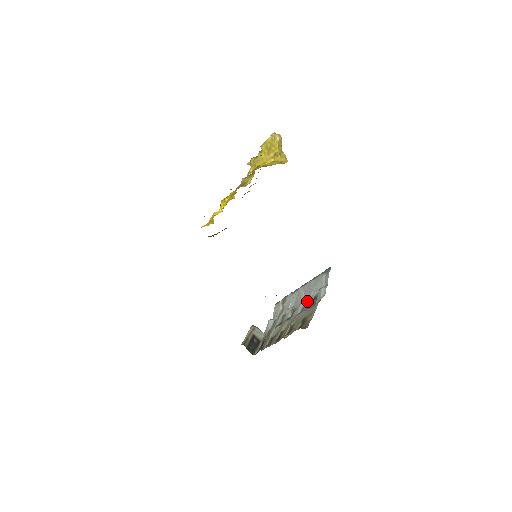
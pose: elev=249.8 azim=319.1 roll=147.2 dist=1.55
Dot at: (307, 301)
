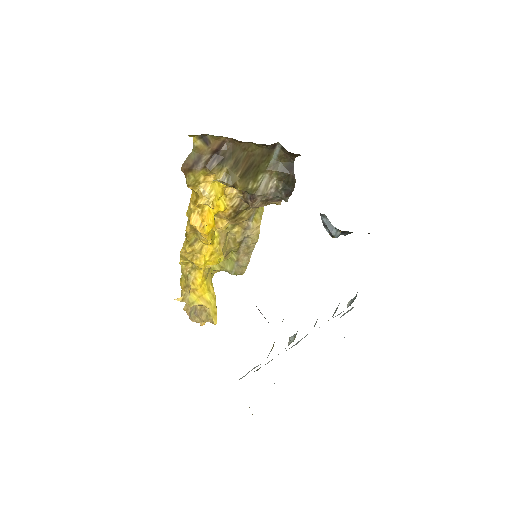
Dot at: occluded
